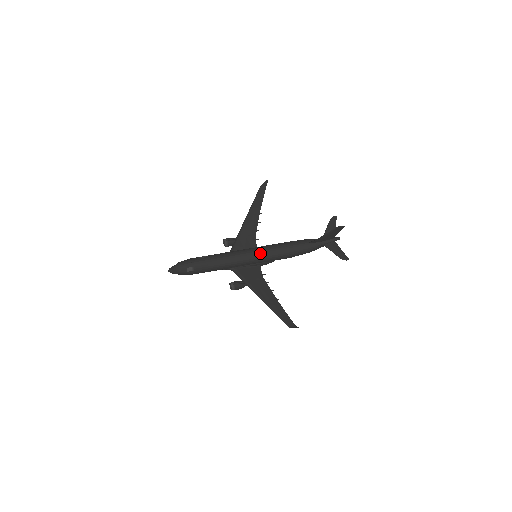
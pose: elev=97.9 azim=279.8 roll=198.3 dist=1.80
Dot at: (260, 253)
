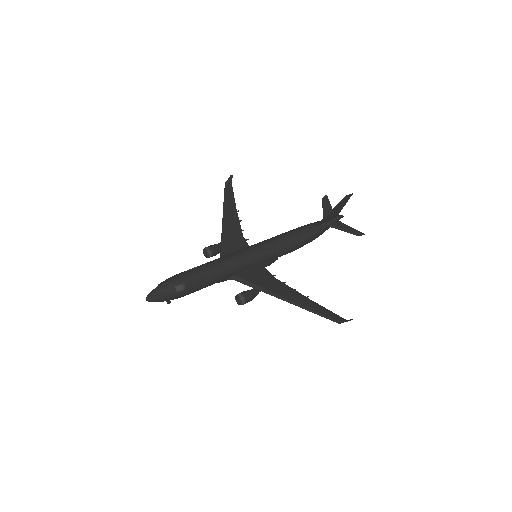
Dot at: (264, 248)
